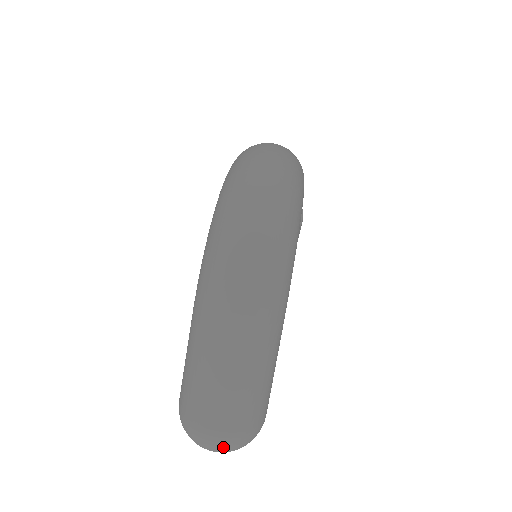
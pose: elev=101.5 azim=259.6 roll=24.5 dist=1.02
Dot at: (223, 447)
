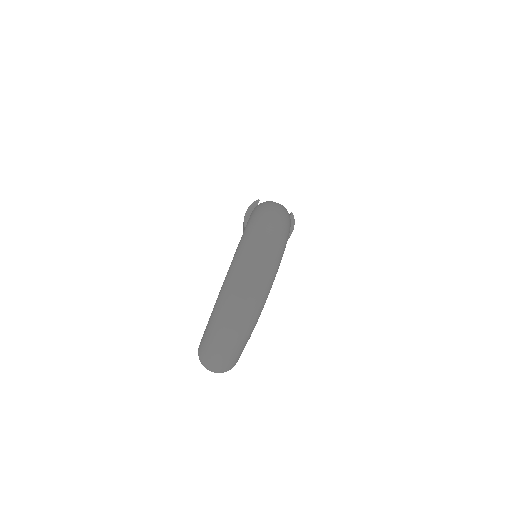
Dot at: occluded
